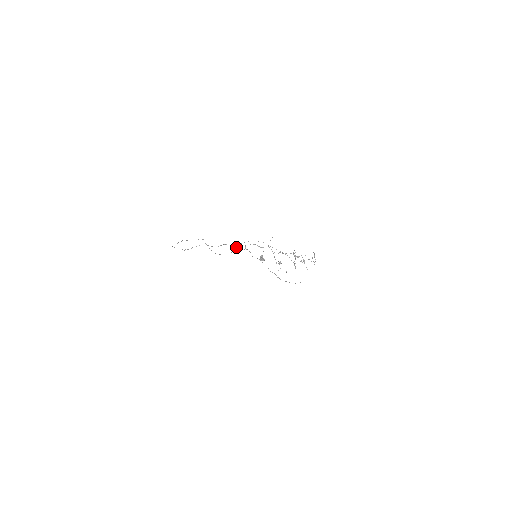
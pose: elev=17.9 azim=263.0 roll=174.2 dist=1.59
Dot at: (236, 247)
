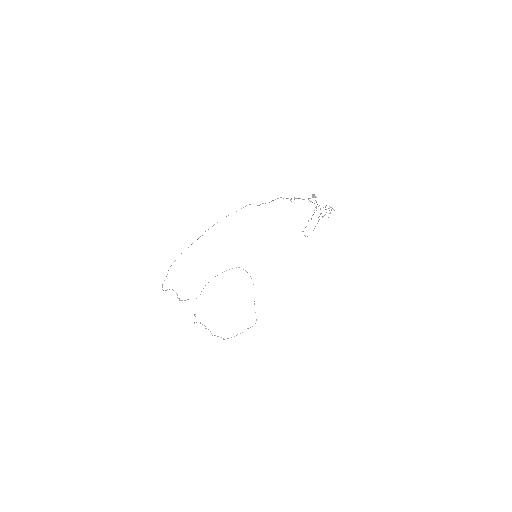
Dot at: (287, 198)
